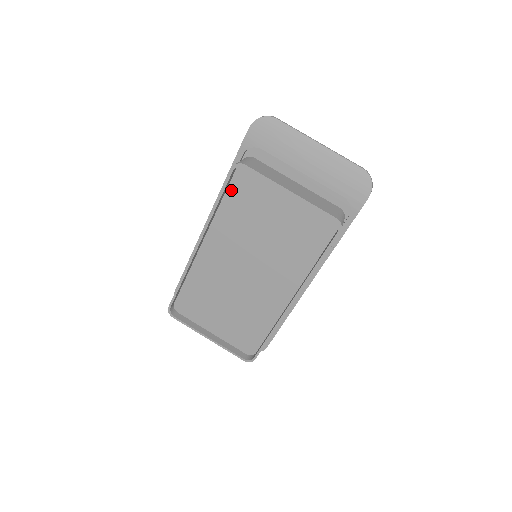
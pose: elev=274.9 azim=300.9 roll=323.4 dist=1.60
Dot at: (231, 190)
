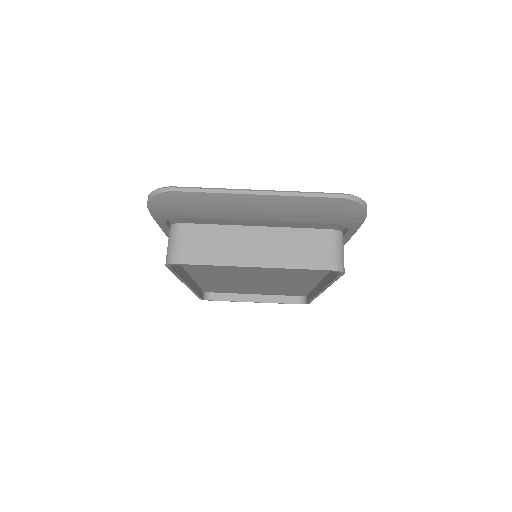
Dot at: occluded
